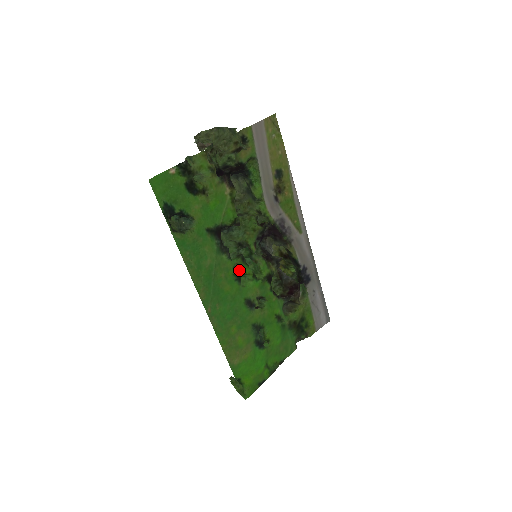
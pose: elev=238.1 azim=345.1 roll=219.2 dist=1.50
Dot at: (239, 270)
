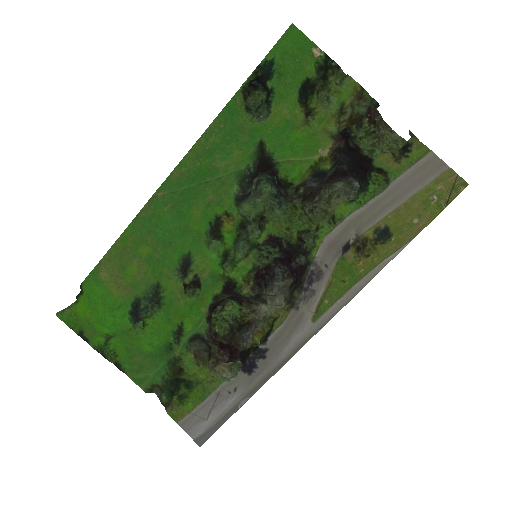
Dot at: (226, 226)
